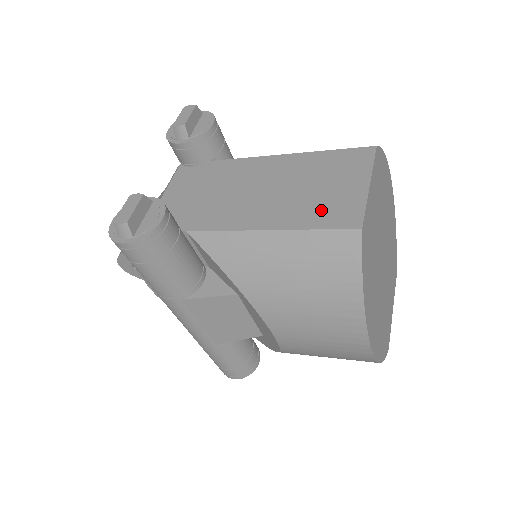
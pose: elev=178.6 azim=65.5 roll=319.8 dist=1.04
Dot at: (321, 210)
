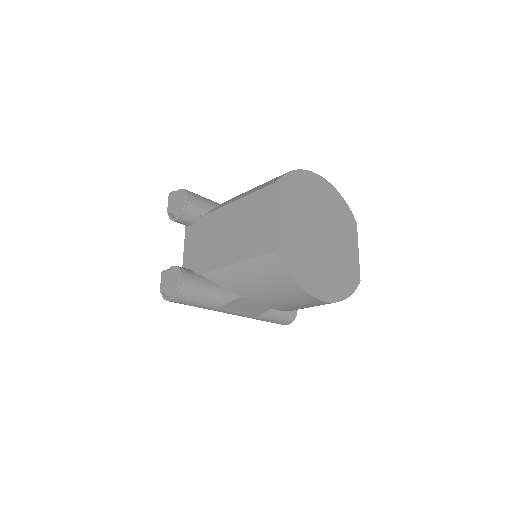
Dot at: (257, 242)
